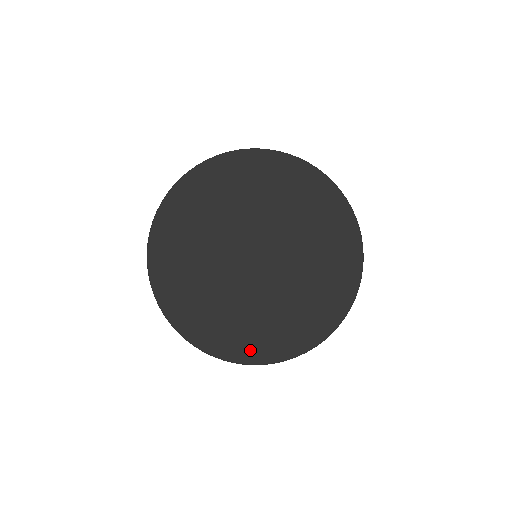
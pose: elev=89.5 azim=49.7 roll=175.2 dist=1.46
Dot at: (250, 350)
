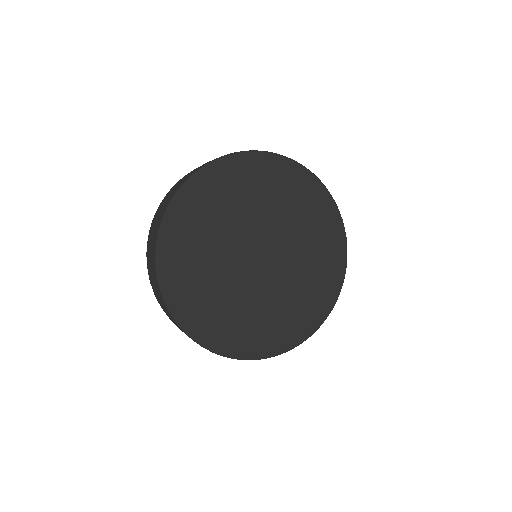
Dot at: (278, 342)
